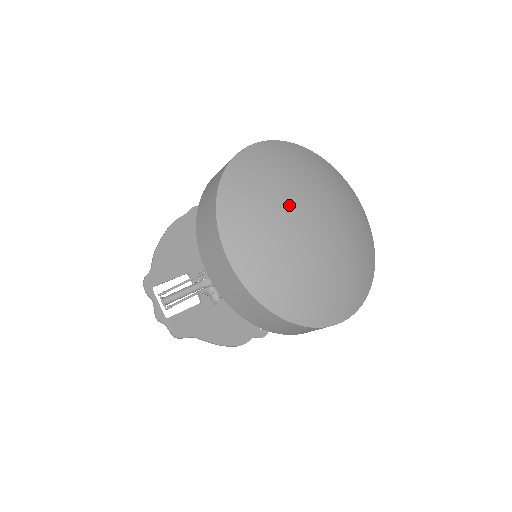
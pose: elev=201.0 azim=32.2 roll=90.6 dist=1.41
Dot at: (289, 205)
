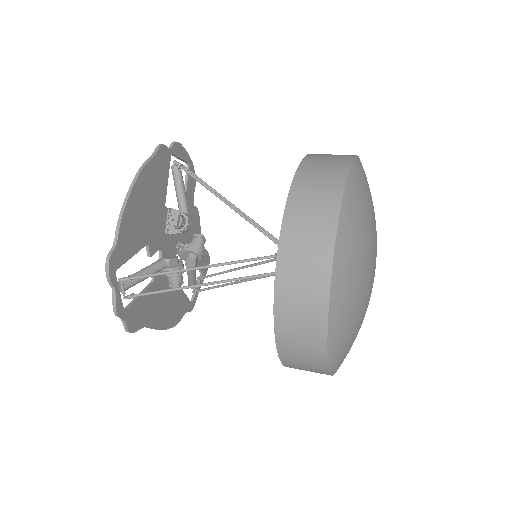
Dot at: (371, 258)
